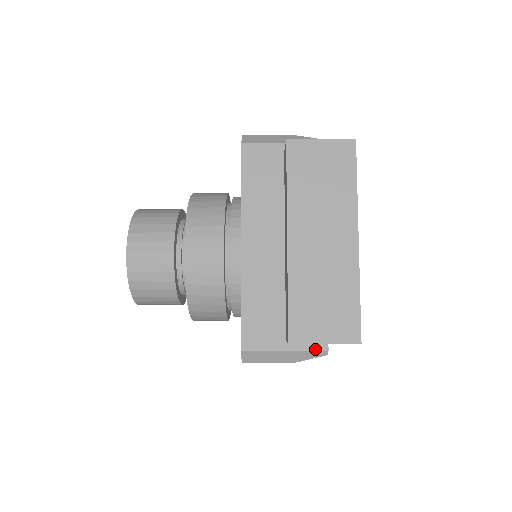
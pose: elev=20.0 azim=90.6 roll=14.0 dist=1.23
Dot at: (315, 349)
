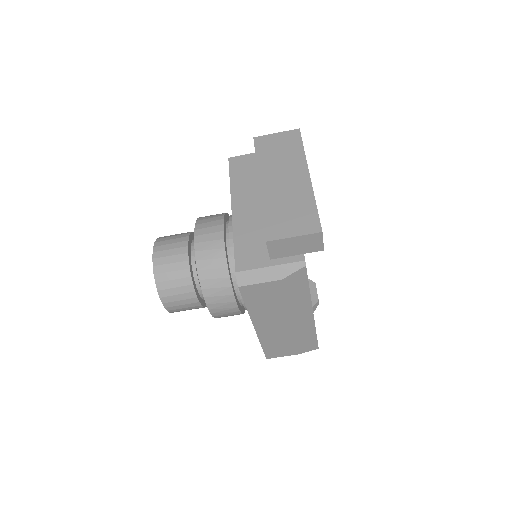
Dot at: (294, 261)
